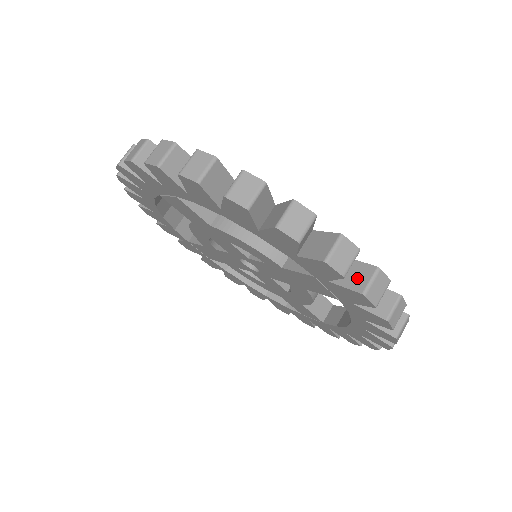
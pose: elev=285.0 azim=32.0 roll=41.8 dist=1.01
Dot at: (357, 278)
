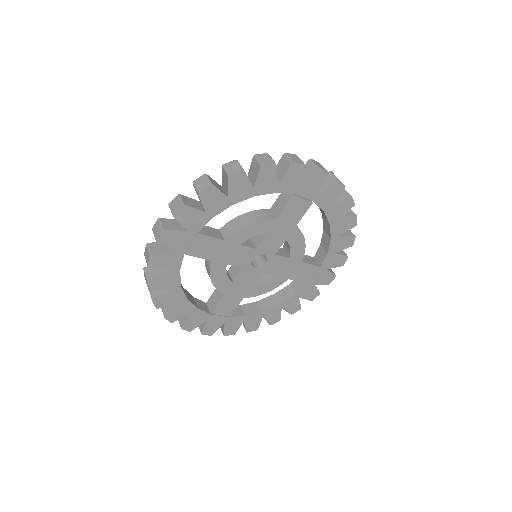
Dot at: (309, 170)
